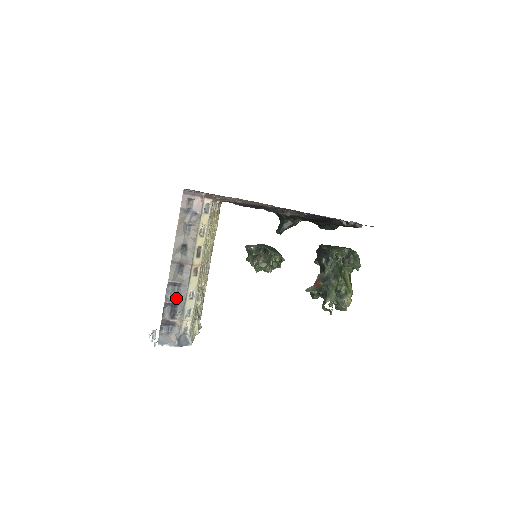
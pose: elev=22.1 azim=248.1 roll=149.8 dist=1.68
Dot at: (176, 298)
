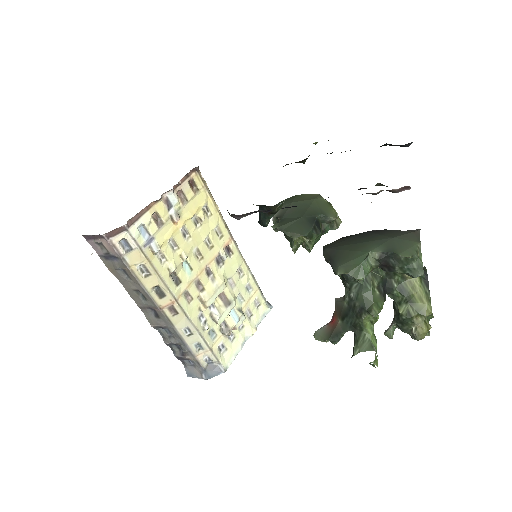
Dot at: (173, 338)
